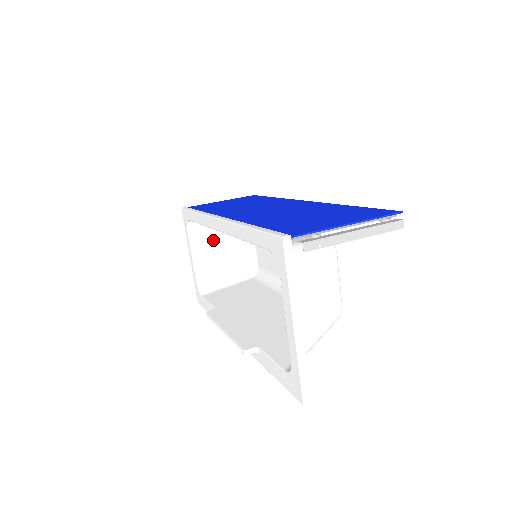
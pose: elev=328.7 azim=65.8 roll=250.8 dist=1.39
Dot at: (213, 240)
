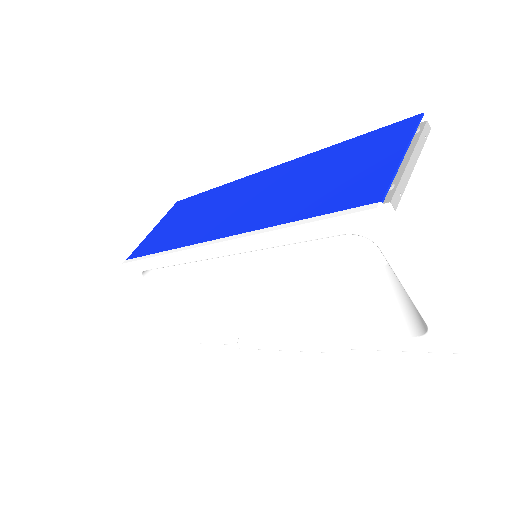
Dot at: (176, 273)
